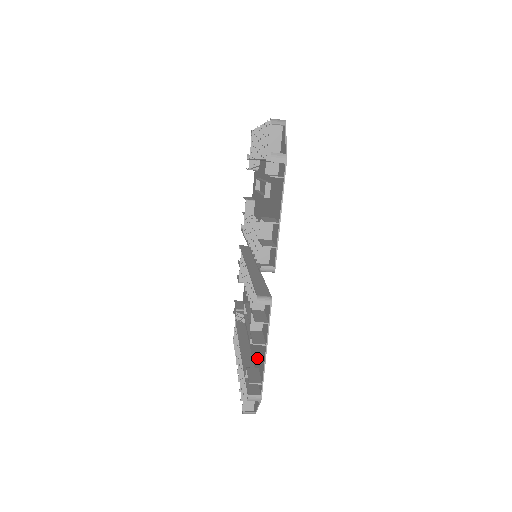
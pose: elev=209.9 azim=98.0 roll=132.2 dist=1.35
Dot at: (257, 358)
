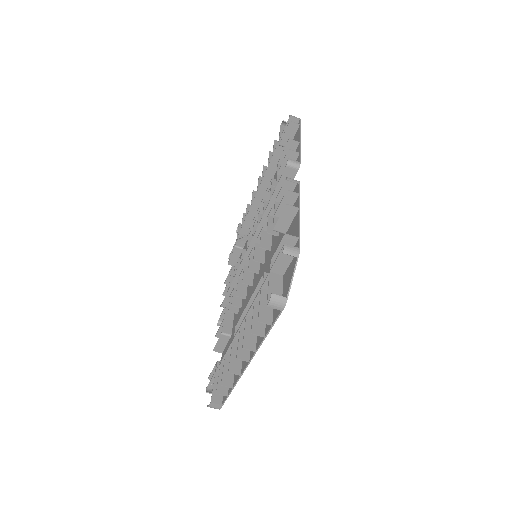
Dot at: occluded
